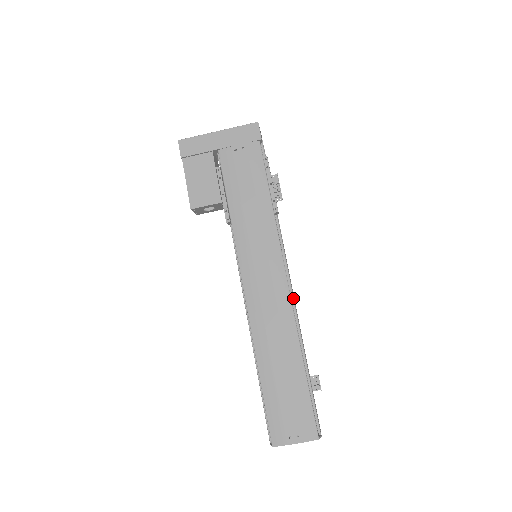
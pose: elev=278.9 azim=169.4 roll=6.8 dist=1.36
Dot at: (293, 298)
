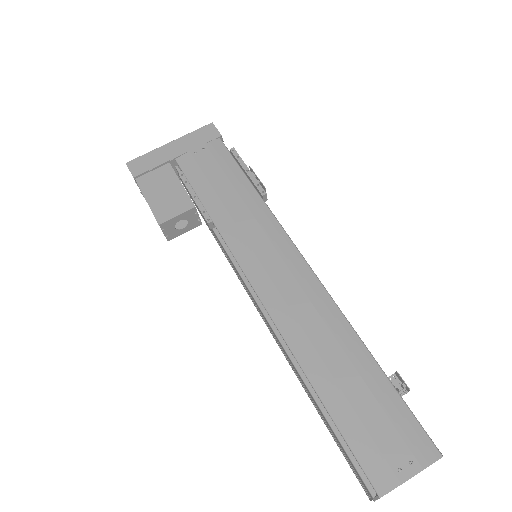
Dot at: occluded
